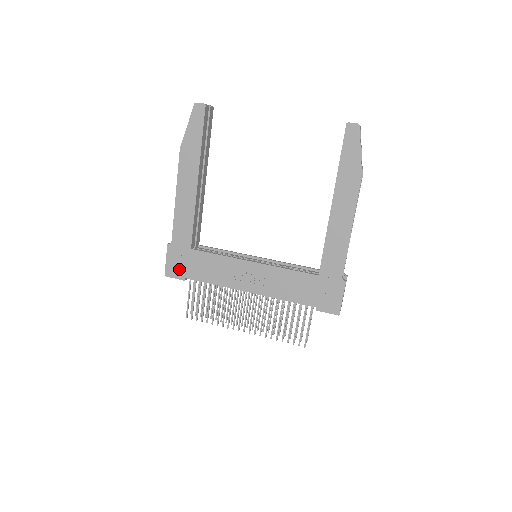
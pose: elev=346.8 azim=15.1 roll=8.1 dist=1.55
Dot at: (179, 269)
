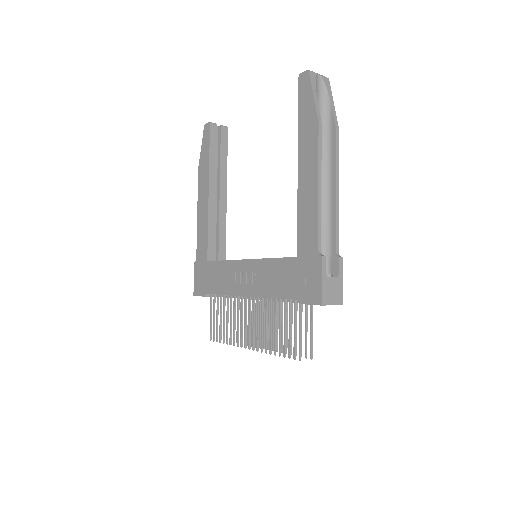
Dot at: (201, 285)
